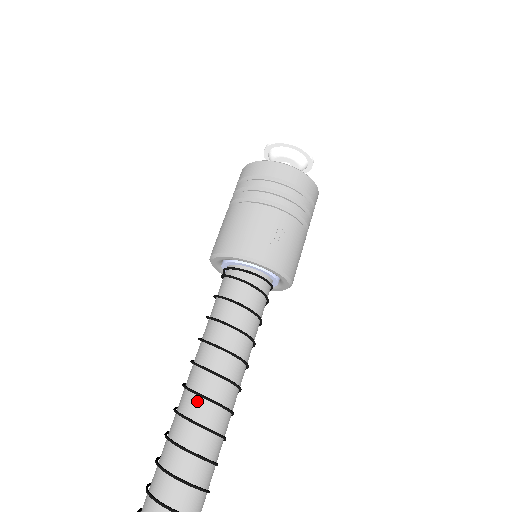
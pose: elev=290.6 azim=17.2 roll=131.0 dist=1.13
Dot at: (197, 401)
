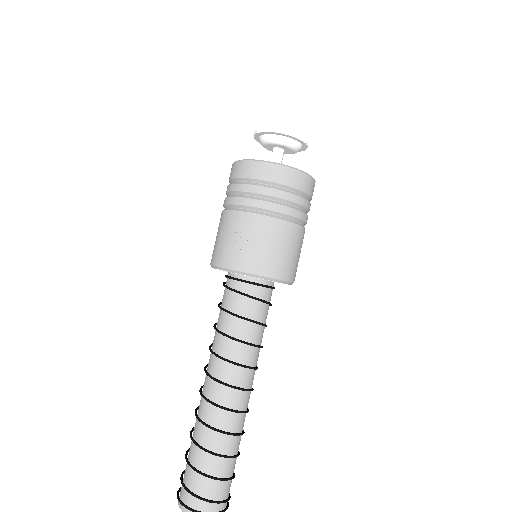
Dot at: (202, 400)
